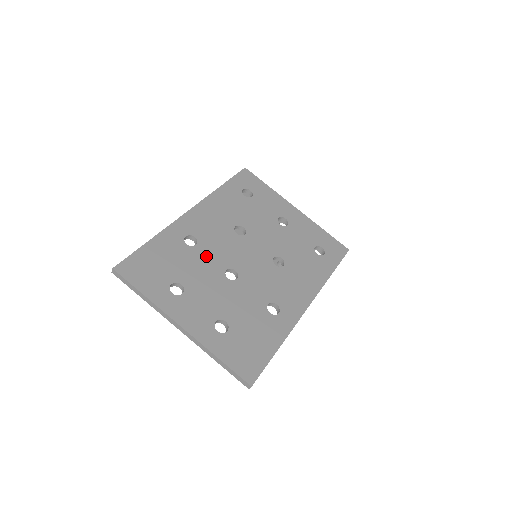
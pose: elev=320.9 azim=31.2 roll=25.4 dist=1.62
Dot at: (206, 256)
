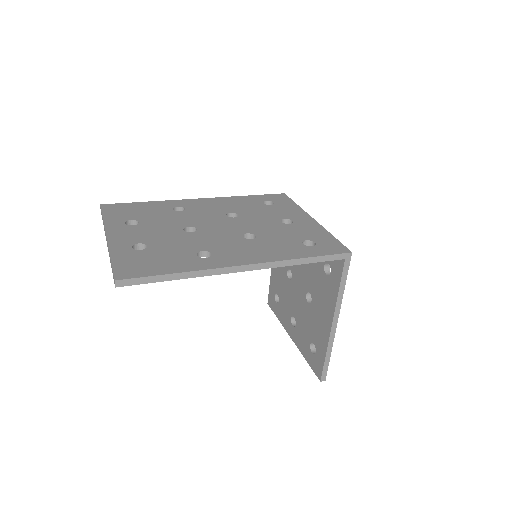
Dot at: (180, 217)
